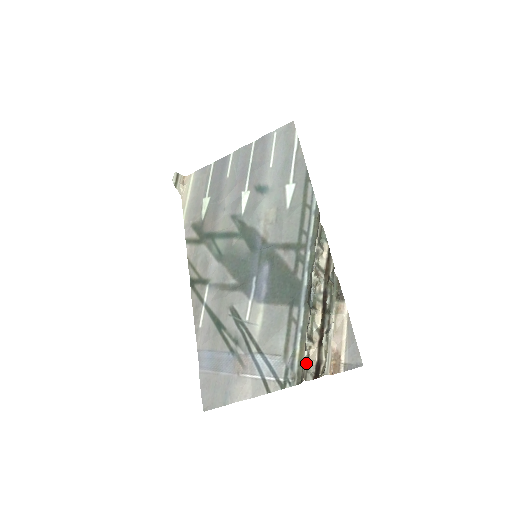
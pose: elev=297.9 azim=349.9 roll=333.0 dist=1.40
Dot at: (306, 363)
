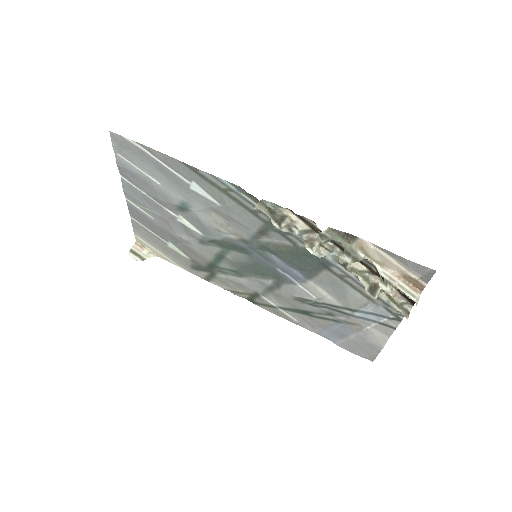
Dot at: (394, 304)
